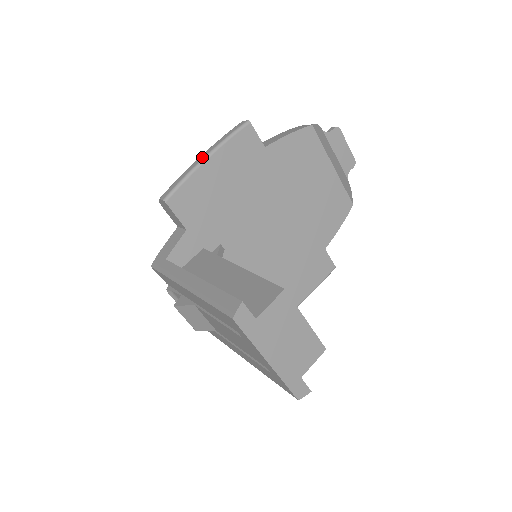
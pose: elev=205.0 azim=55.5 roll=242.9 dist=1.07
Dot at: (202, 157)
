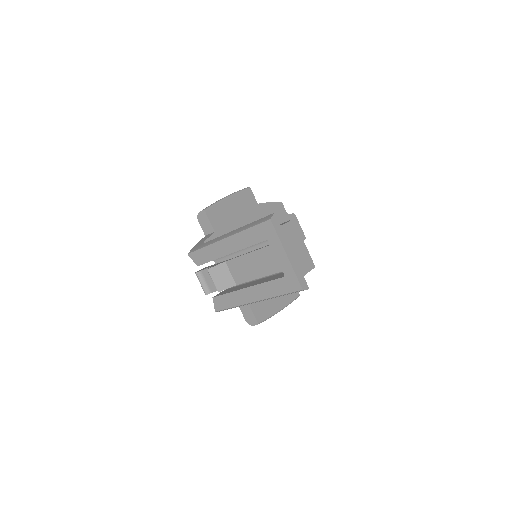
Dot at: (224, 197)
